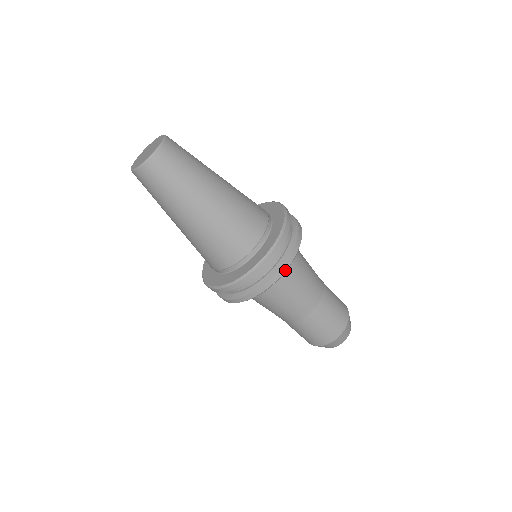
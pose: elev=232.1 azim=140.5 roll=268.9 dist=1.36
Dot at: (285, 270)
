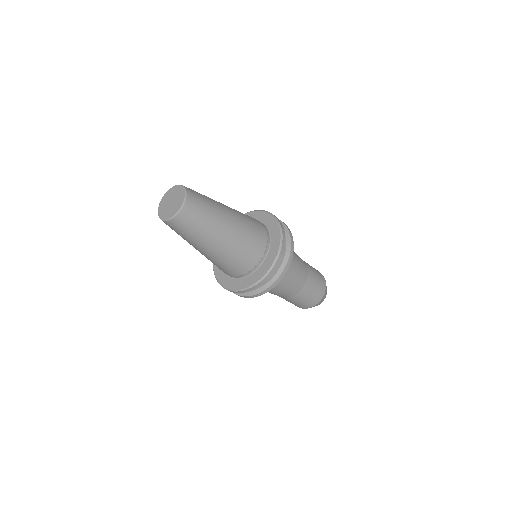
Dot at: (253, 297)
